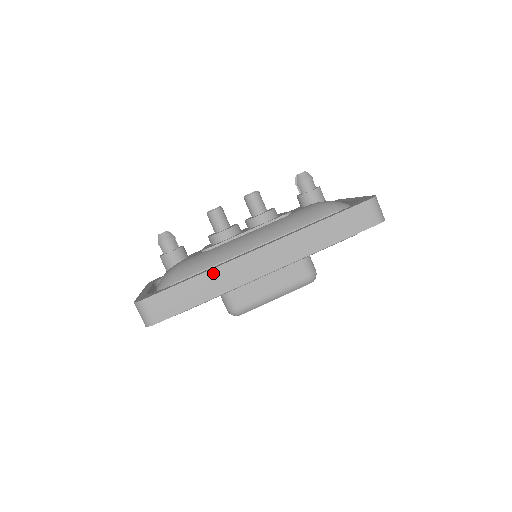
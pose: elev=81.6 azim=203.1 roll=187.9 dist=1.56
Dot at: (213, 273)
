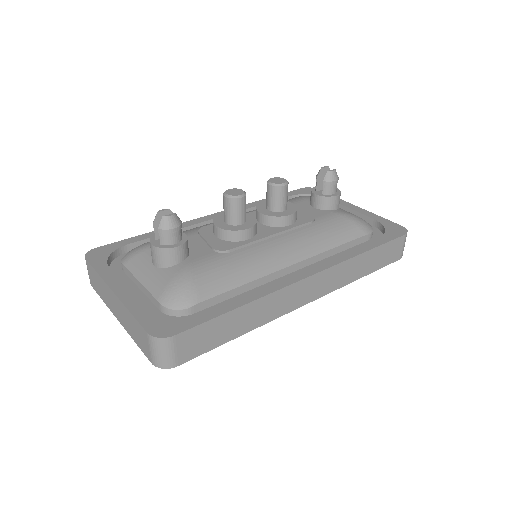
Dot at: (260, 302)
